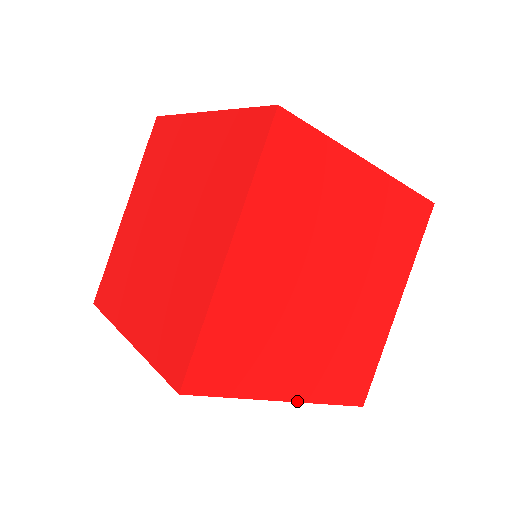
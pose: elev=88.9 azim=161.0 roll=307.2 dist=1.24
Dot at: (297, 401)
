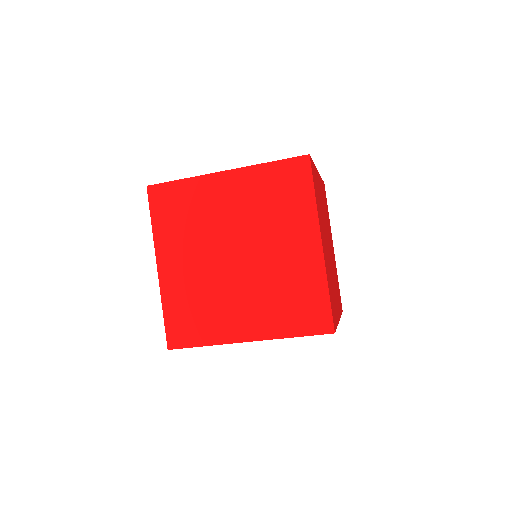
Dot at: occluded
